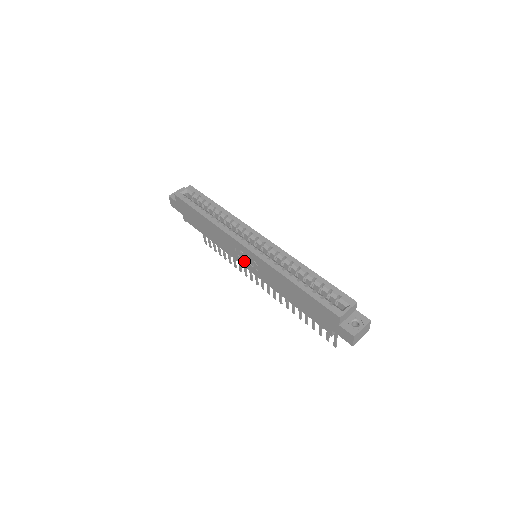
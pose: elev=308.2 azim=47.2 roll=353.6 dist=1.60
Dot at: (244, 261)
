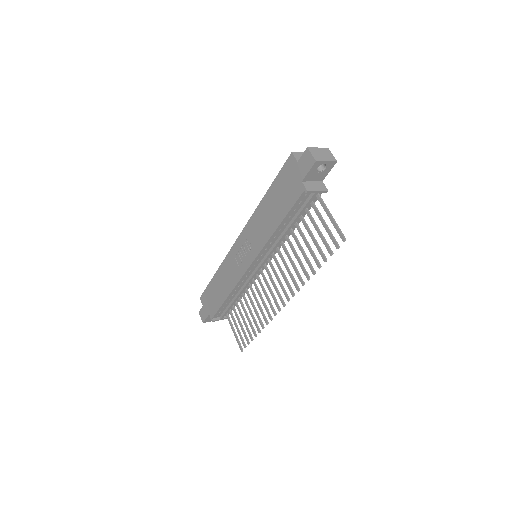
Dot at: (244, 261)
